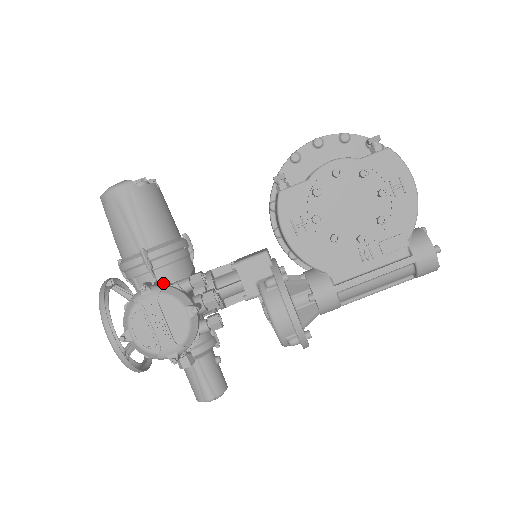
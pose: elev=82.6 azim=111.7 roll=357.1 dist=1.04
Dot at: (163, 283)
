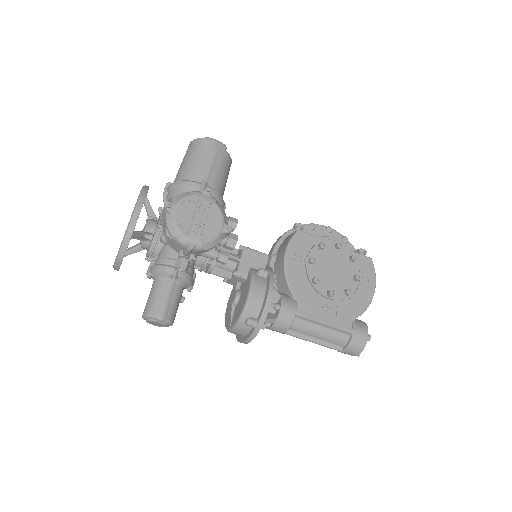
Dot at: occluded
